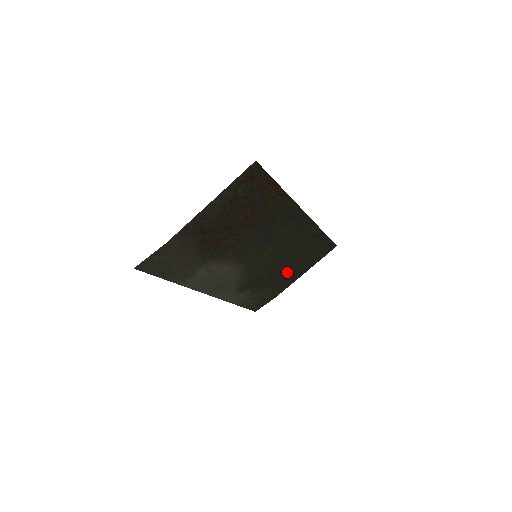
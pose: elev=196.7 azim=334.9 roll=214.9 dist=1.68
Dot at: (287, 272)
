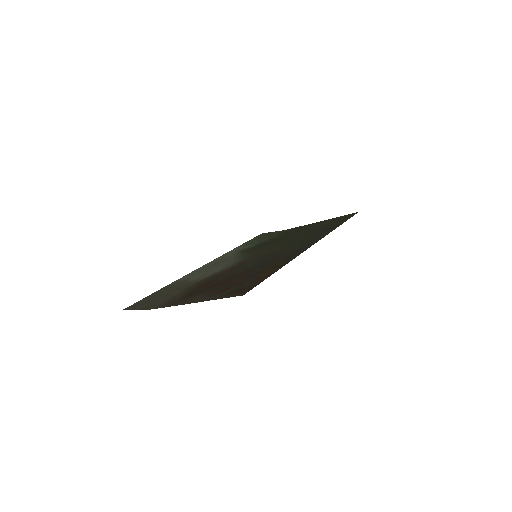
Dot at: (296, 232)
